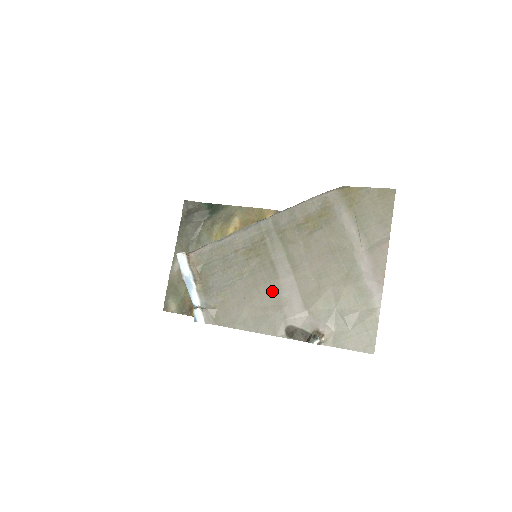
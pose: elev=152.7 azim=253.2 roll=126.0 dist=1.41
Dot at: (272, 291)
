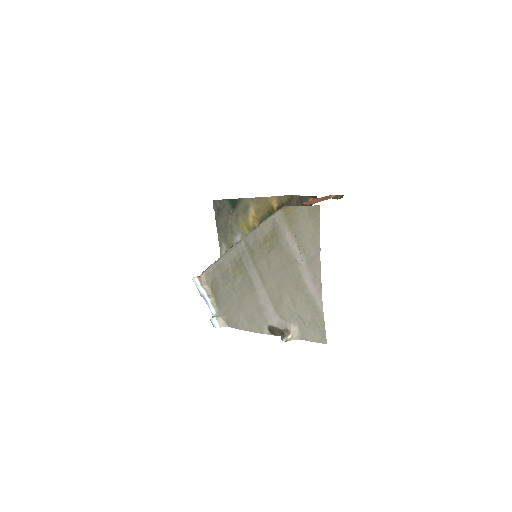
Dot at: (254, 301)
